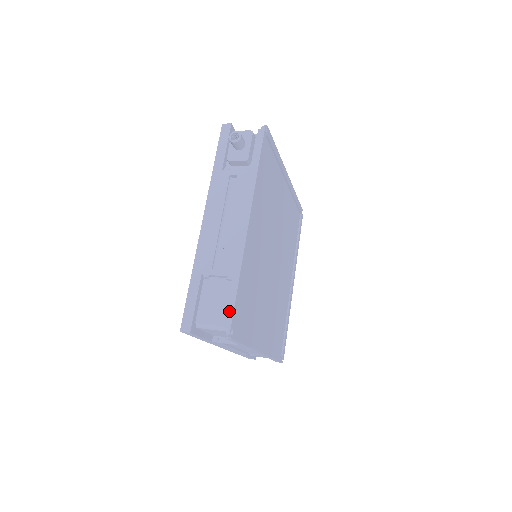
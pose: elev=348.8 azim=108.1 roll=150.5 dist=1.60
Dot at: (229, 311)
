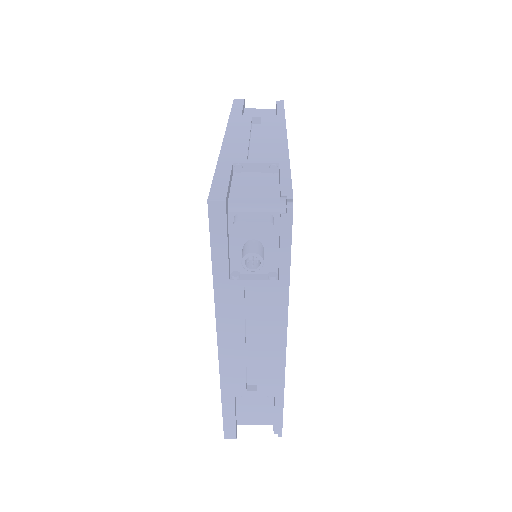
Dot at: (277, 423)
